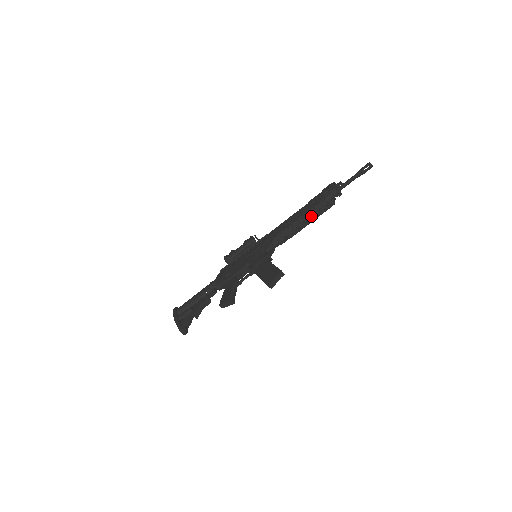
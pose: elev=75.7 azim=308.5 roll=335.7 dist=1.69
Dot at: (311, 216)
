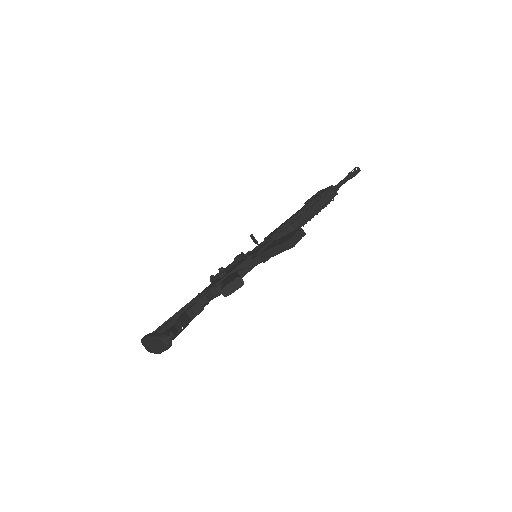
Dot at: (313, 205)
